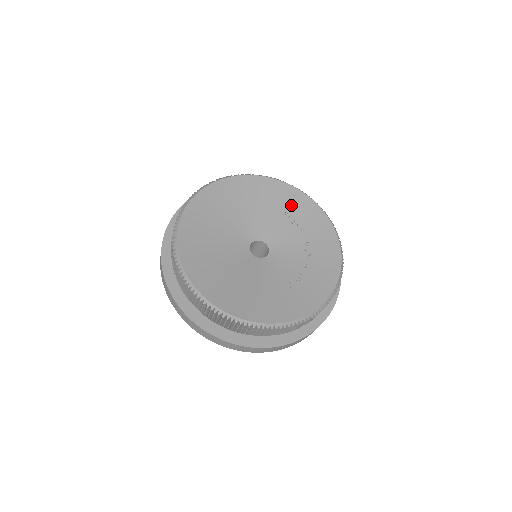
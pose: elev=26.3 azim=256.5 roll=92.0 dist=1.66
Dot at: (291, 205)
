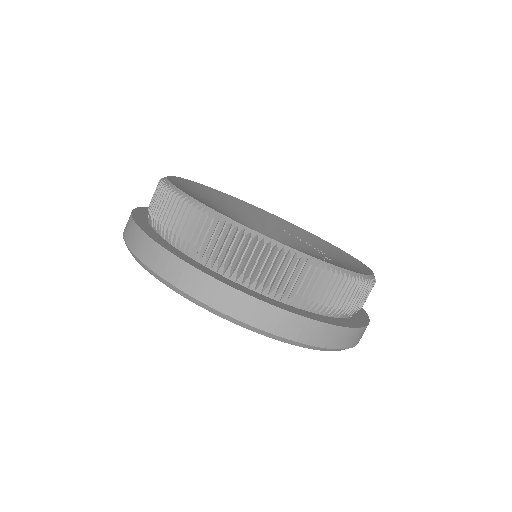
Dot at: (282, 225)
